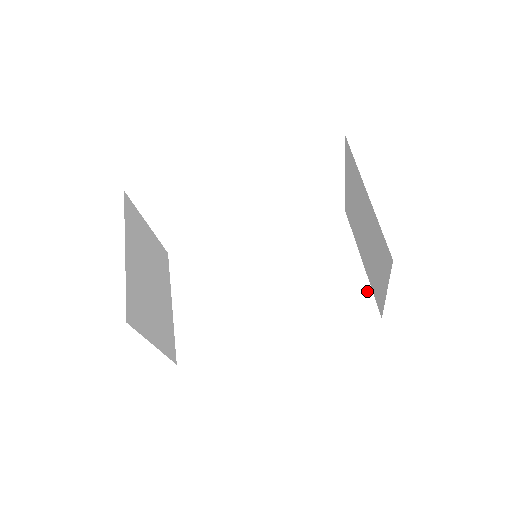
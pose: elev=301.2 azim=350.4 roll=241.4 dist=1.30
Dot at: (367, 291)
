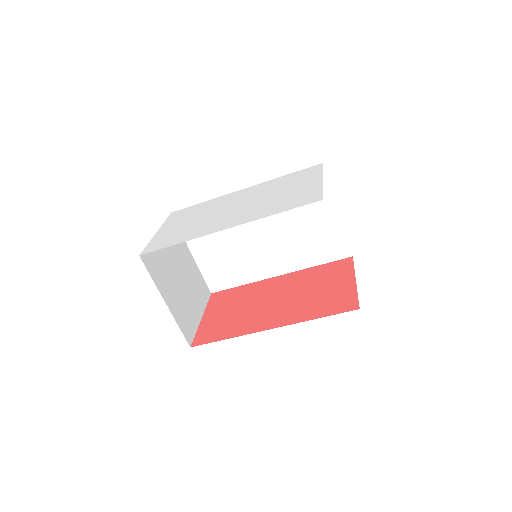
Dot at: (342, 237)
